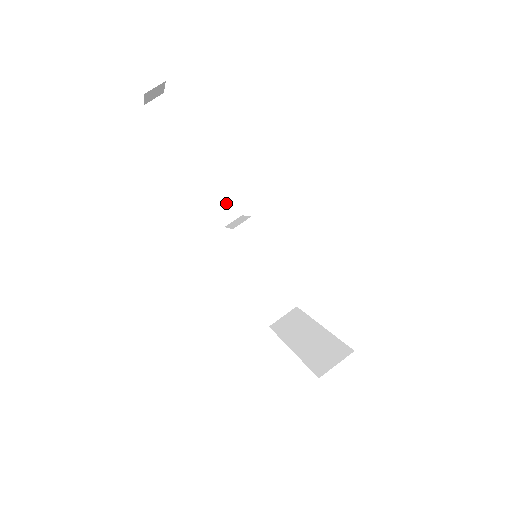
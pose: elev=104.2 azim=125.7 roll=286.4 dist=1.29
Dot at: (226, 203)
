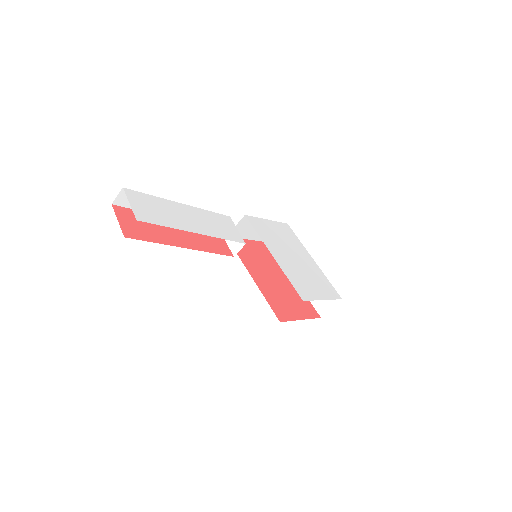
Dot at: occluded
